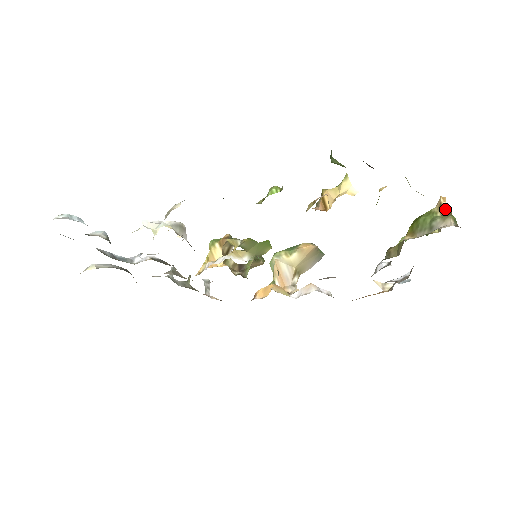
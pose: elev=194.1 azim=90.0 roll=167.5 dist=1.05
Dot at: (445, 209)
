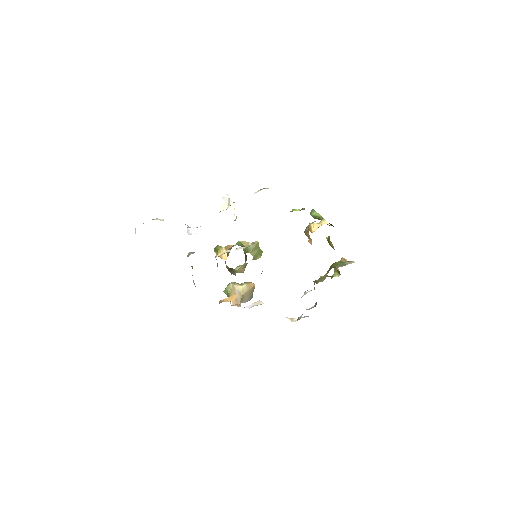
Dot at: (346, 261)
